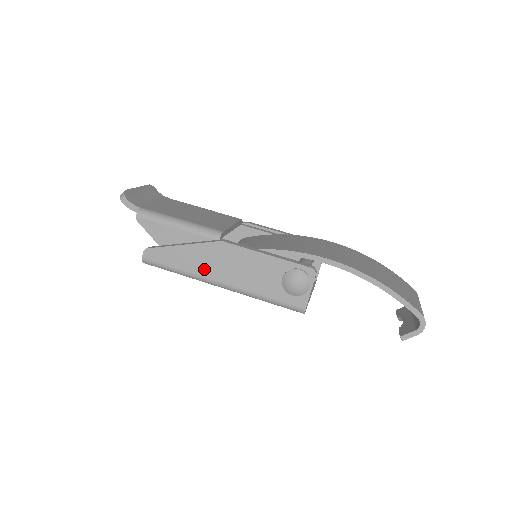
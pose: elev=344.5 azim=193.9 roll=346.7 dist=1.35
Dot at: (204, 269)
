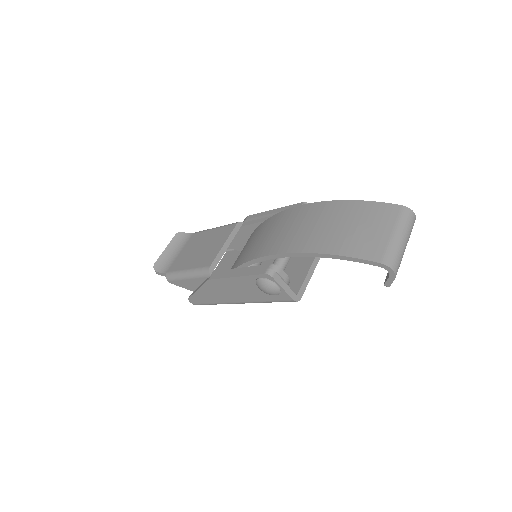
Dot at: (221, 299)
